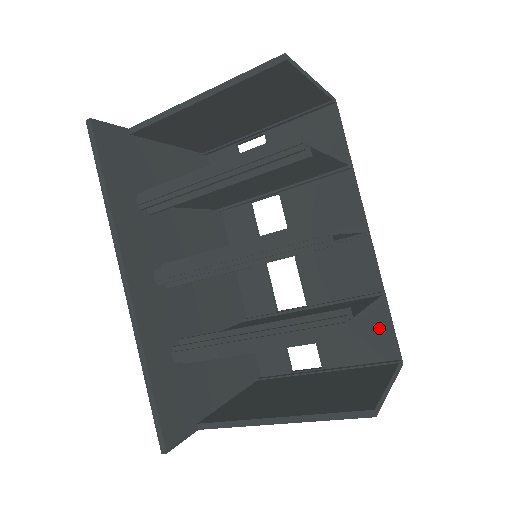
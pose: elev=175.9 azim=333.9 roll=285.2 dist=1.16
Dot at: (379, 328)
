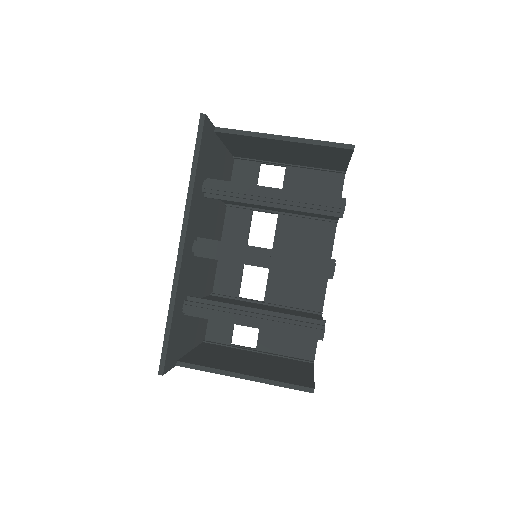
Dot at: occluded
